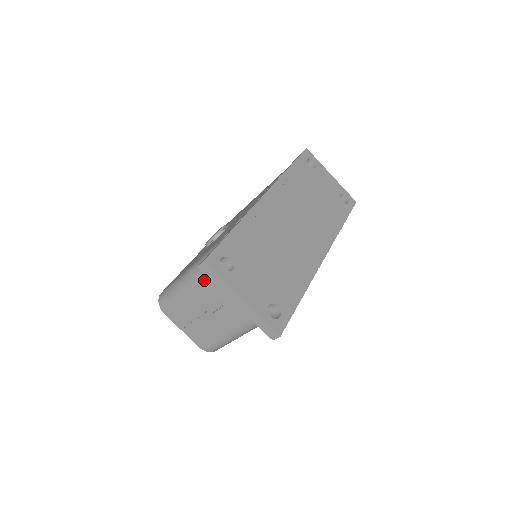
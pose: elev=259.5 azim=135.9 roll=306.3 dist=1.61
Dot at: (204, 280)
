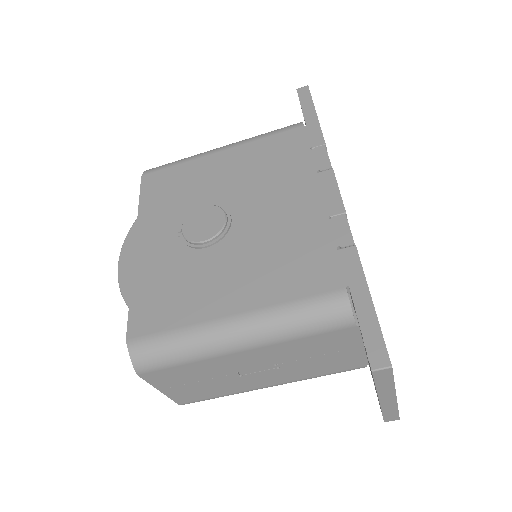
Dot at: (279, 344)
